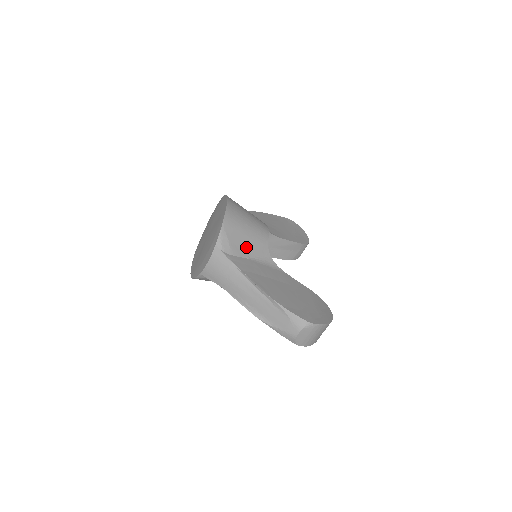
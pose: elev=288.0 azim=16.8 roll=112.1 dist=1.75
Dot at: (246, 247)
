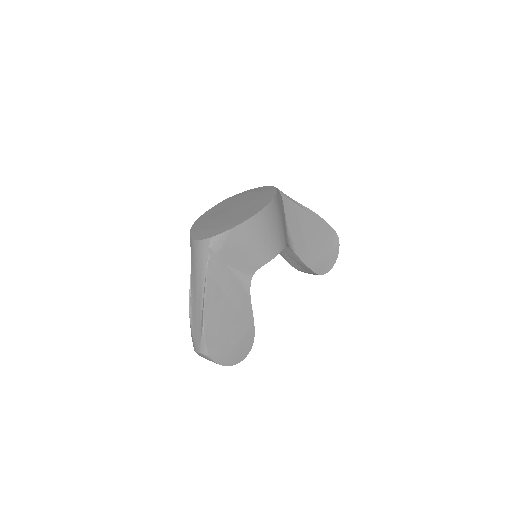
Dot at: (236, 258)
